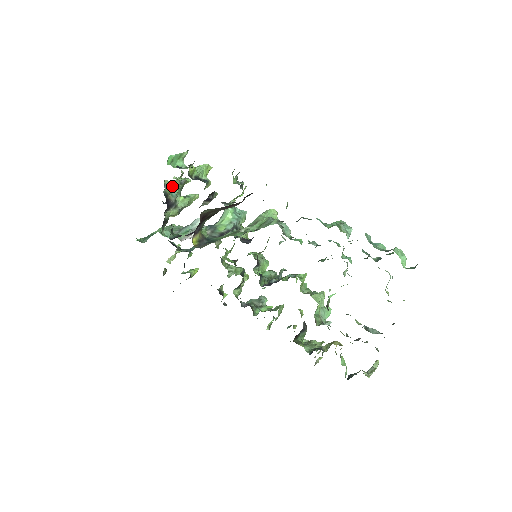
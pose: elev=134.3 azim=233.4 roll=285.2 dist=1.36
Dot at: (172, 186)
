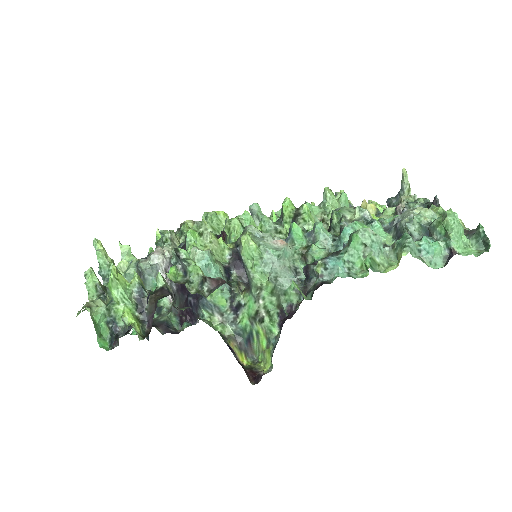
Dot at: occluded
